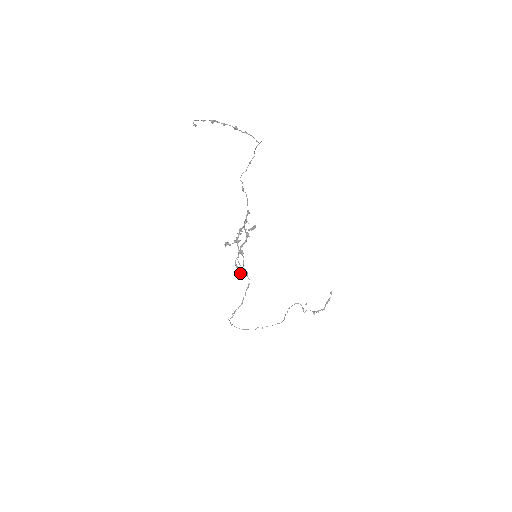
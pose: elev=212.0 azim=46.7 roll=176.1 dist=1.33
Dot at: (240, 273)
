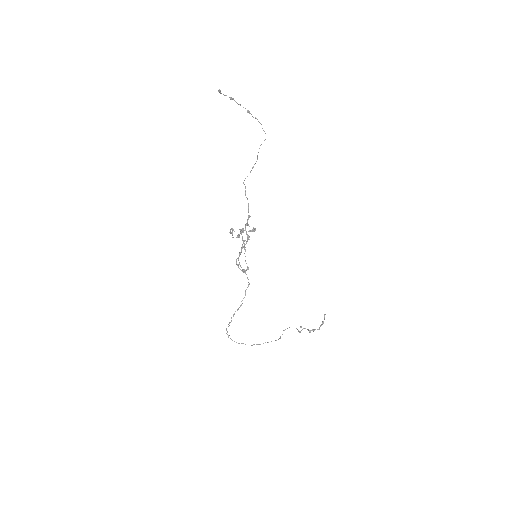
Dot at: (241, 270)
